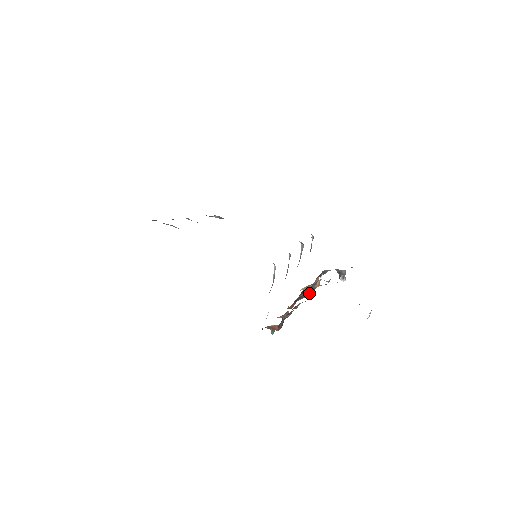
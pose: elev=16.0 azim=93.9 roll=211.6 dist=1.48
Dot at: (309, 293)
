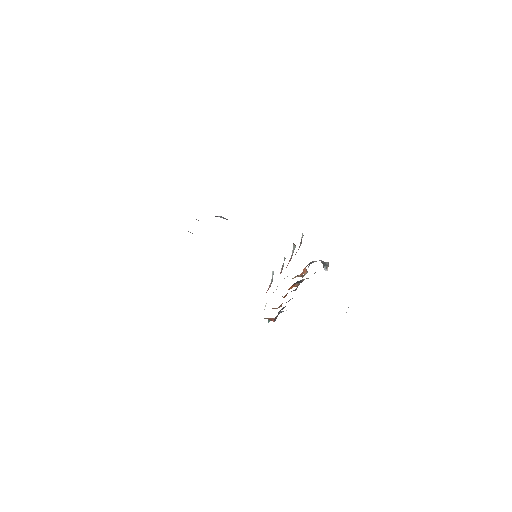
Dot at: (298, 284)
